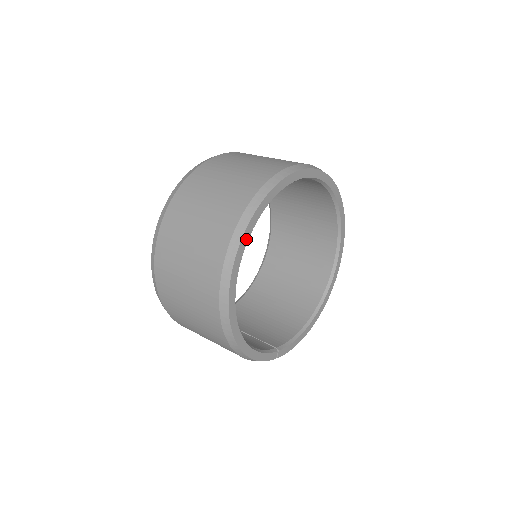
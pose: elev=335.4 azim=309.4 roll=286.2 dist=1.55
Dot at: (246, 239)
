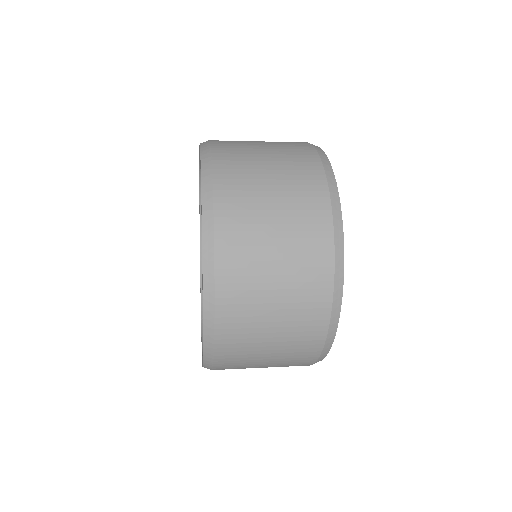
Dot at: occluded
